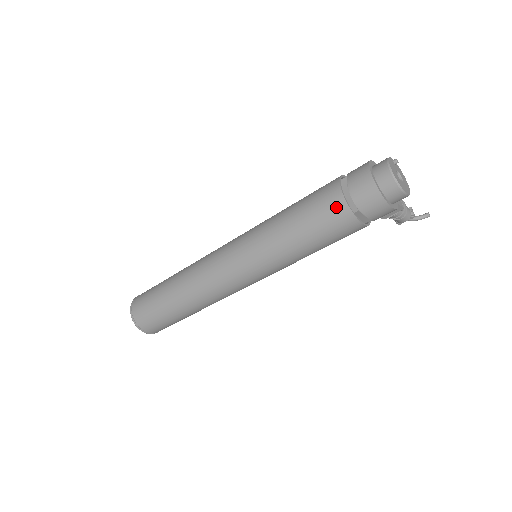
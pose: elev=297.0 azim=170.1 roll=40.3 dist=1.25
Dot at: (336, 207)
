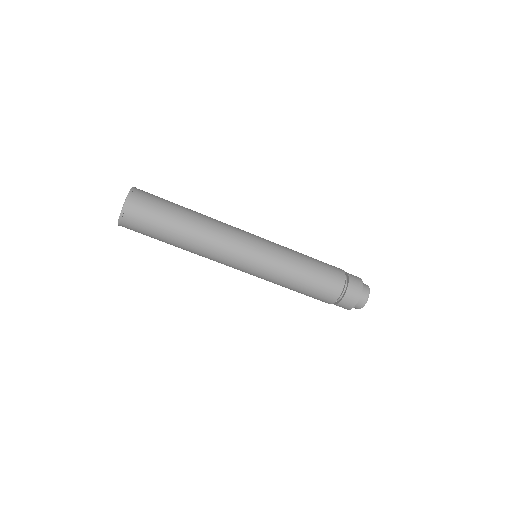
Dot at: (332, 295)
